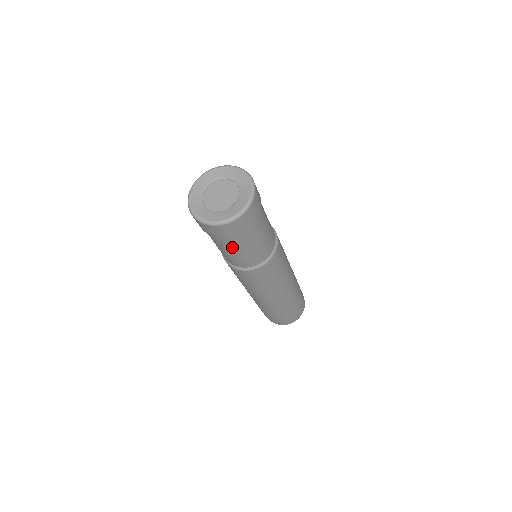
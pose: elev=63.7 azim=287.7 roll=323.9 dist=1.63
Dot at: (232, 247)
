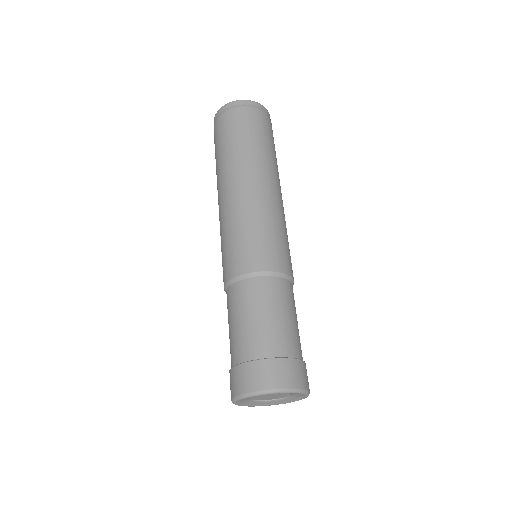
Dot at: occluded
